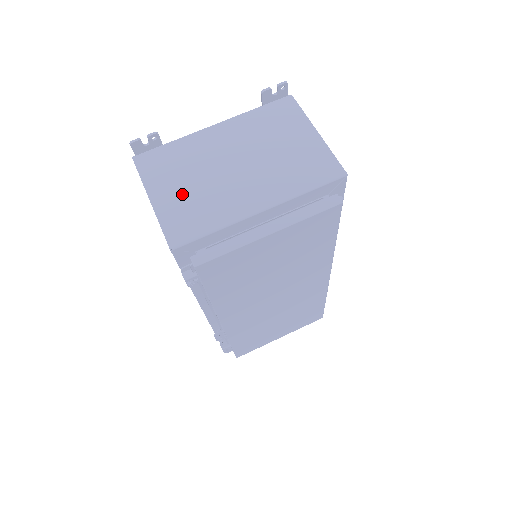
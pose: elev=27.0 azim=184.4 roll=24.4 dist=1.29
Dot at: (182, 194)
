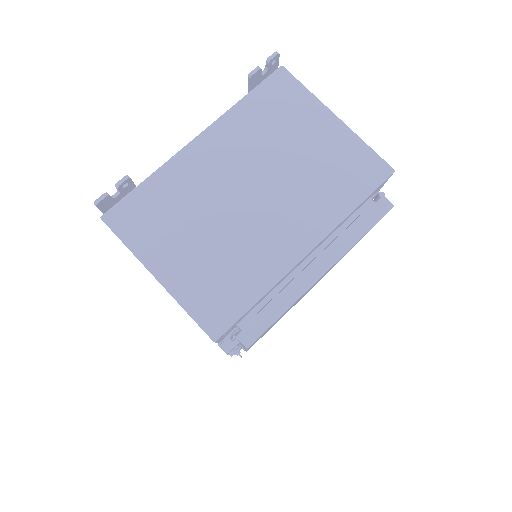
Dot at: (196, 256)
